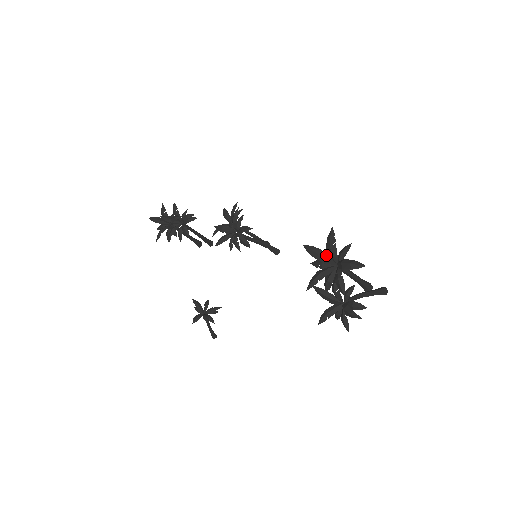
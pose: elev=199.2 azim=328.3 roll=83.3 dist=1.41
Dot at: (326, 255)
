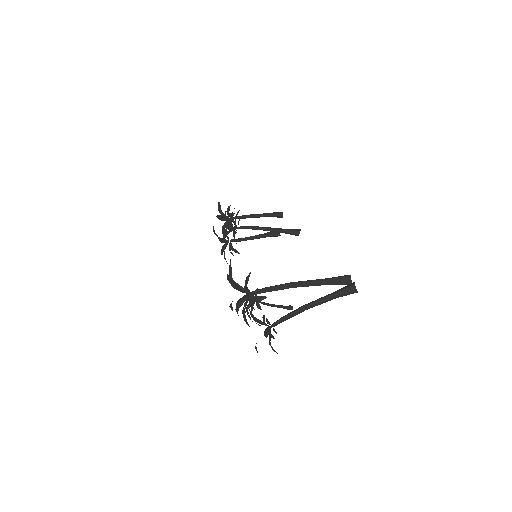
Dot at: (238, 285)
